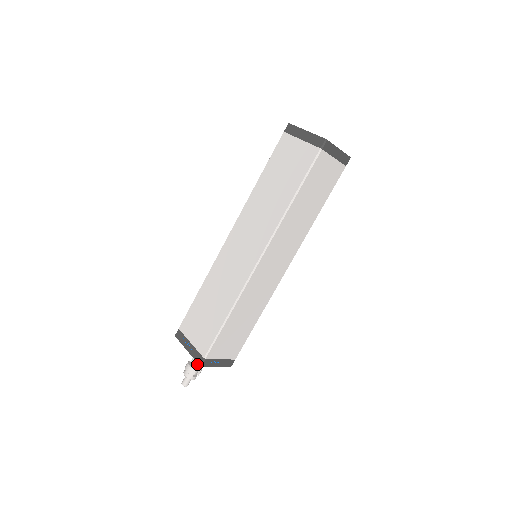
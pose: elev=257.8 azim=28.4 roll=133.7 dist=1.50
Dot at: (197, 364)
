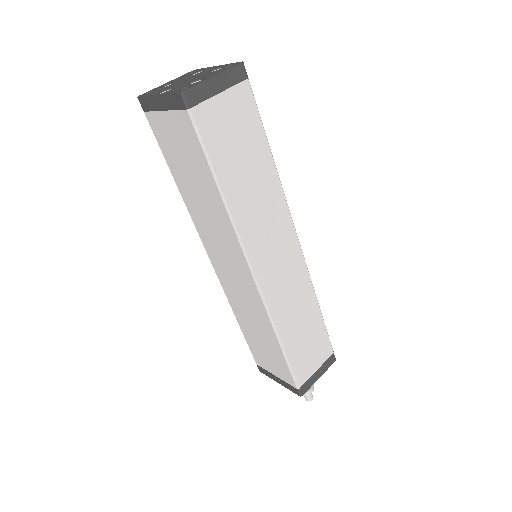
Dot at: occluded
